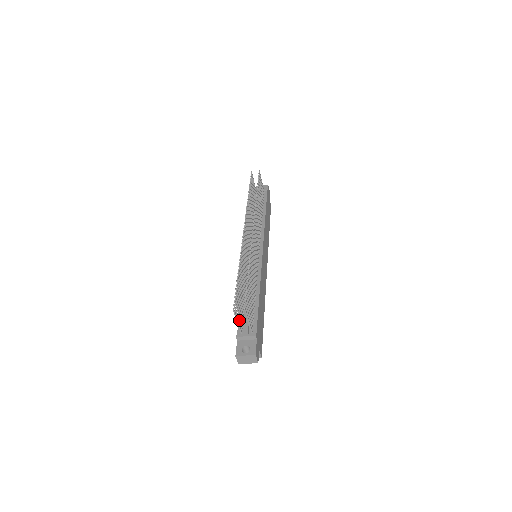
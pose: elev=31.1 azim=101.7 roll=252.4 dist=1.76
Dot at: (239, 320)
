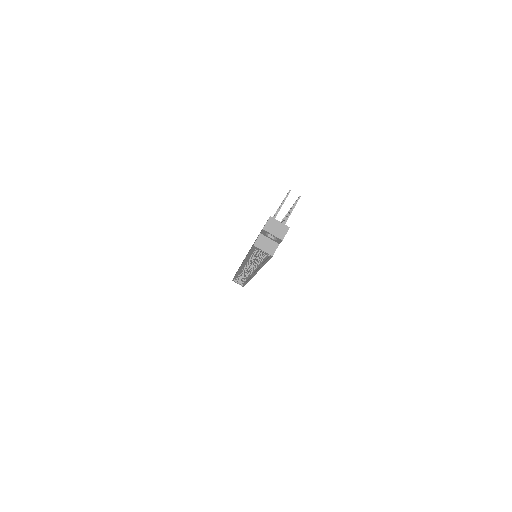
Dot at: occluded
